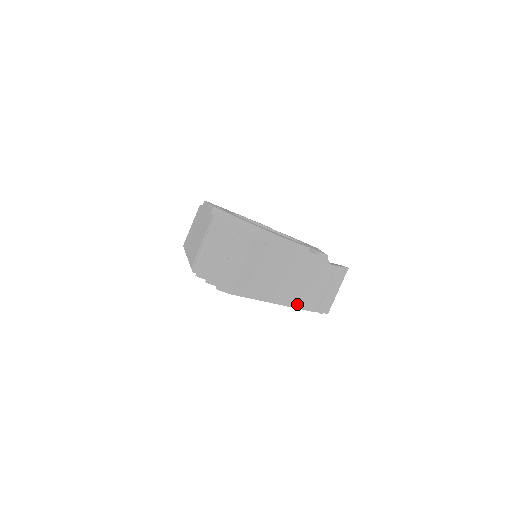
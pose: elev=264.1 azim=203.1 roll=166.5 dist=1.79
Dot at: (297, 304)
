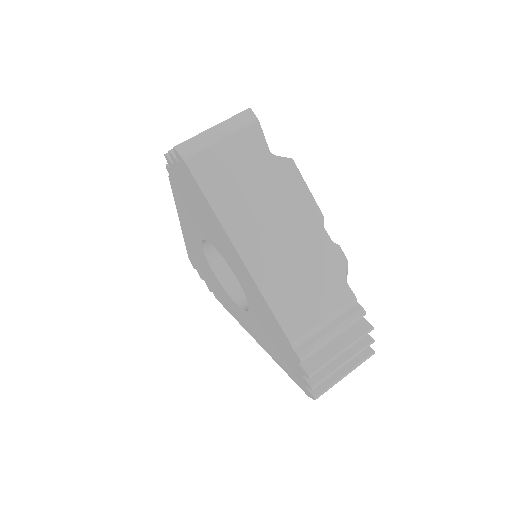
Dot at: (268, 292)
